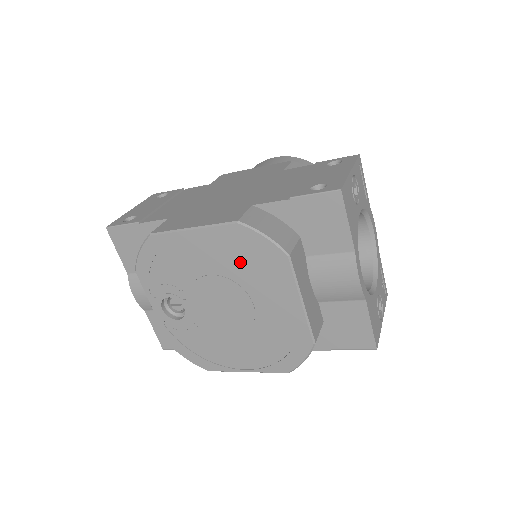
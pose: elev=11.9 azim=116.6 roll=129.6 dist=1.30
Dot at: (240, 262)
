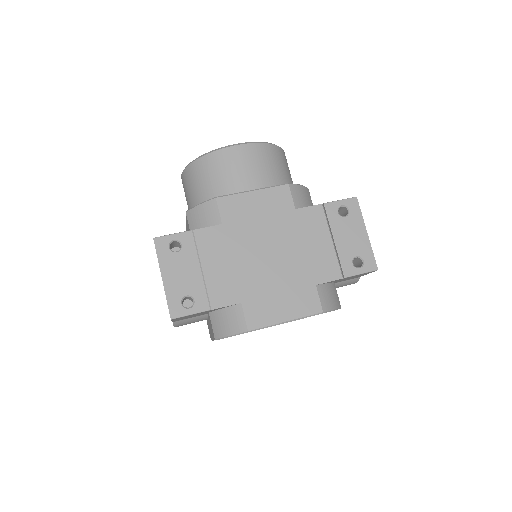
Dot at: occluded
